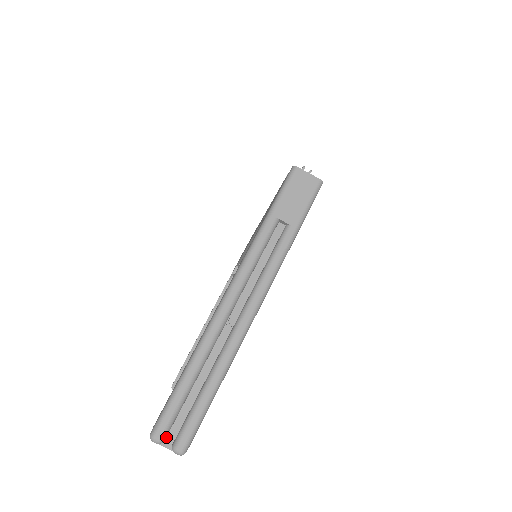
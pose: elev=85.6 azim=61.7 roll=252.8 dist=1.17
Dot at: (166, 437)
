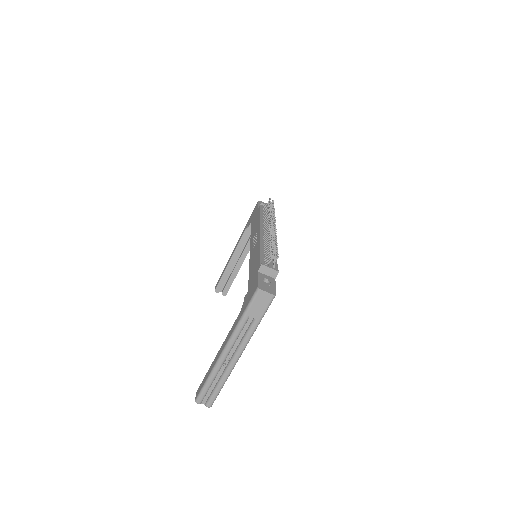
Dot at: (202, 401)
